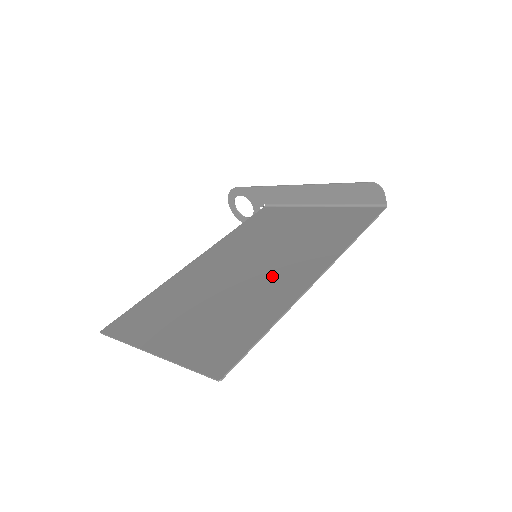
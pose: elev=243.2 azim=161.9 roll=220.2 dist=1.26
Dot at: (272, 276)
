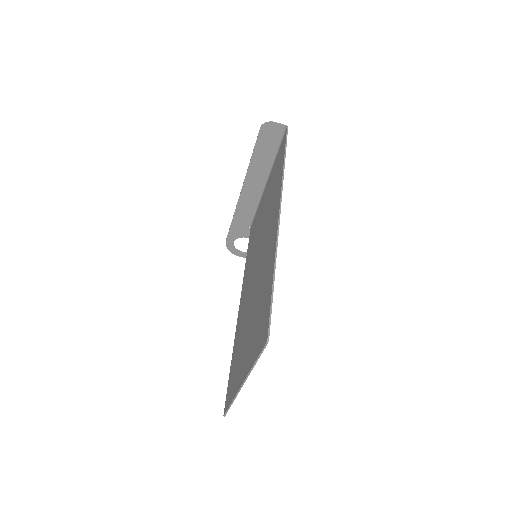
Dot at: (264, 251)
